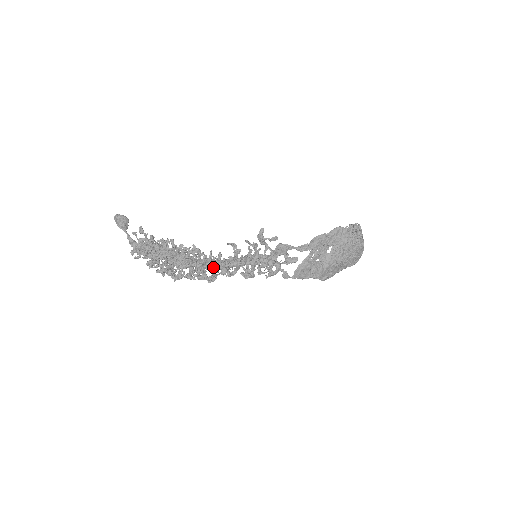
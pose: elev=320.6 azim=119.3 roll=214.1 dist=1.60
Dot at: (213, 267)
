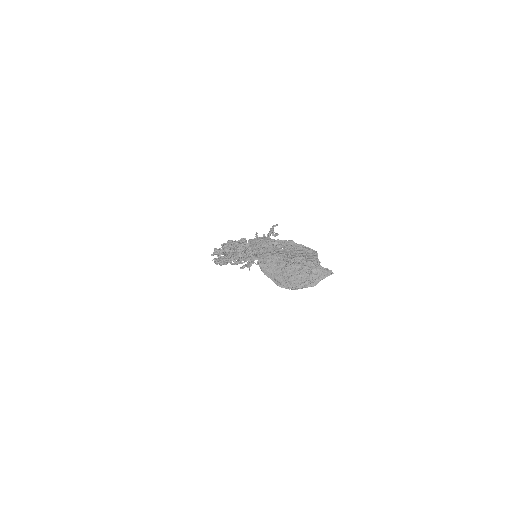
Dot at: (233, 246)
